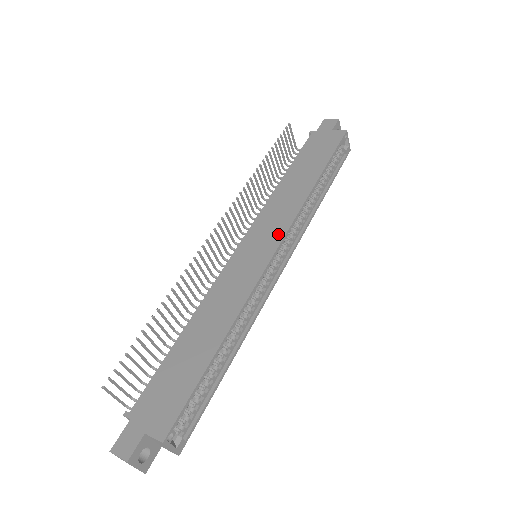
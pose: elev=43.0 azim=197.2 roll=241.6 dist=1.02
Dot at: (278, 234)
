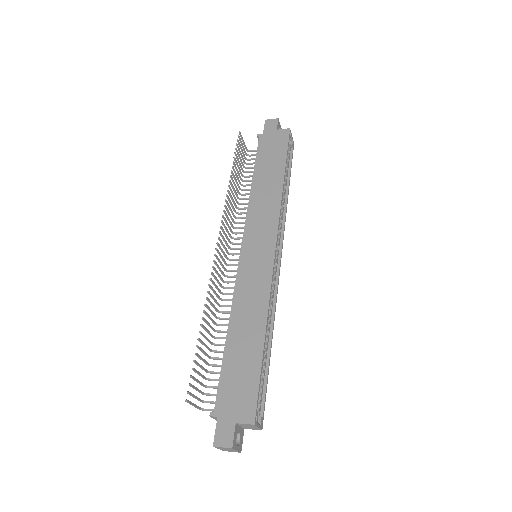
Dot at: (271, 234)
